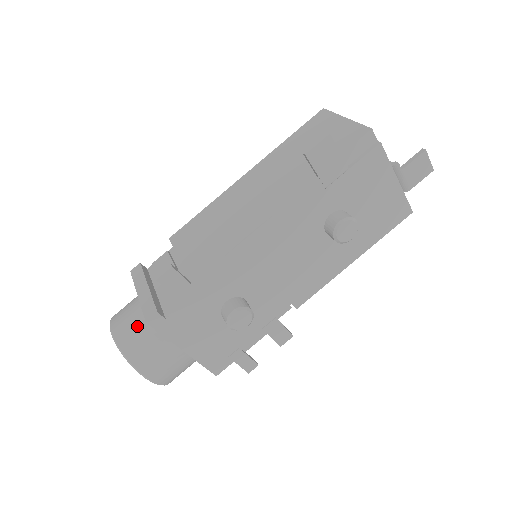
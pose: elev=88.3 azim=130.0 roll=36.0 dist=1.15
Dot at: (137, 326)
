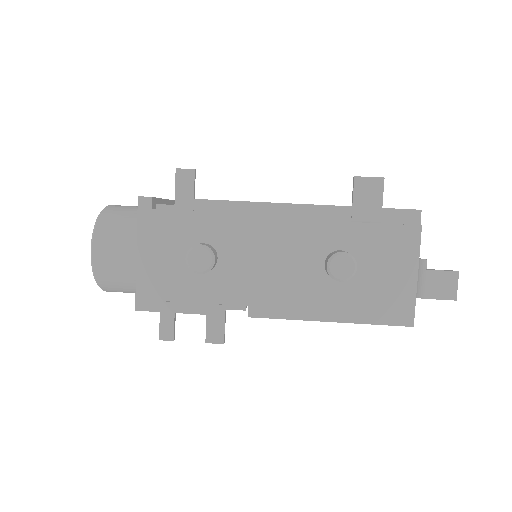
Dot at: (128, 210)
